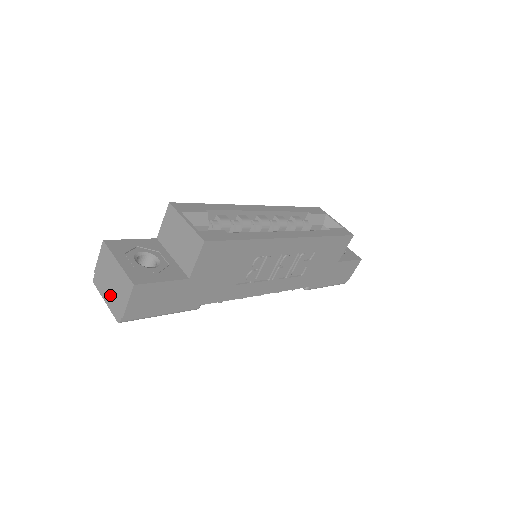
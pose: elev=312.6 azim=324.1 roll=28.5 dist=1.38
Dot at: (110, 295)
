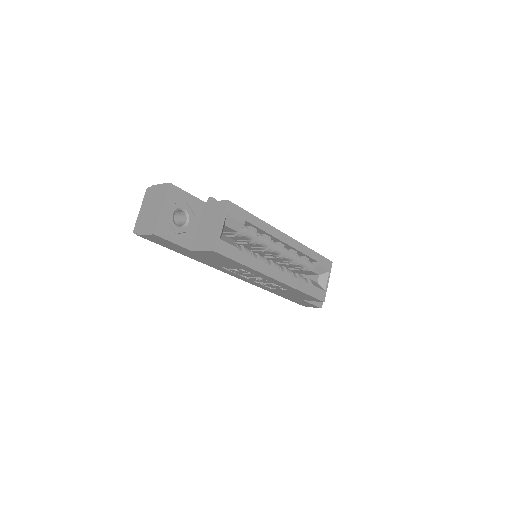
Dot at: (144, 213)
